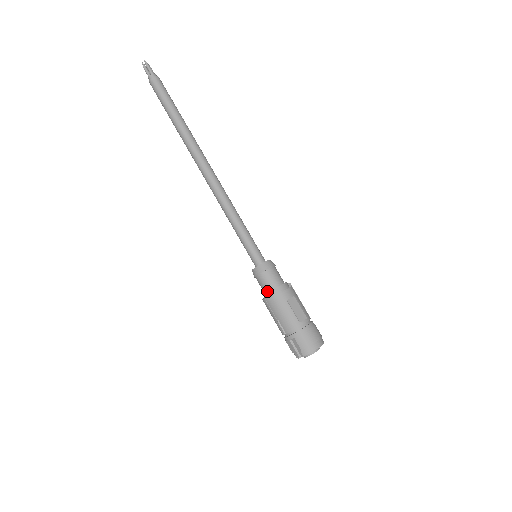
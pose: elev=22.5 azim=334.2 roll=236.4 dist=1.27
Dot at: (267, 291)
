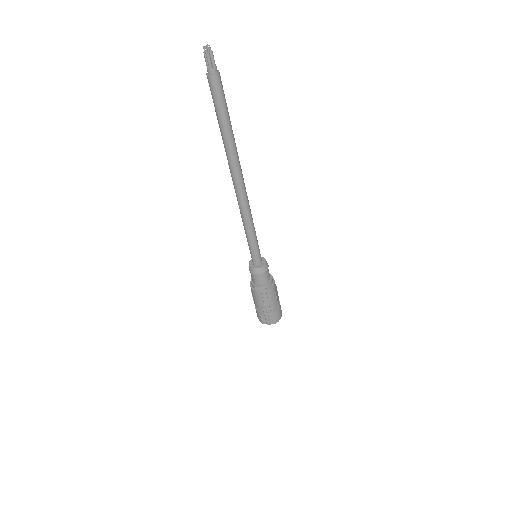
Dot at: (262, 284)
